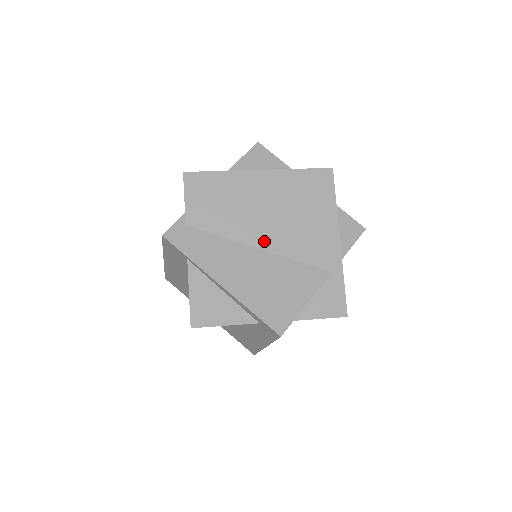
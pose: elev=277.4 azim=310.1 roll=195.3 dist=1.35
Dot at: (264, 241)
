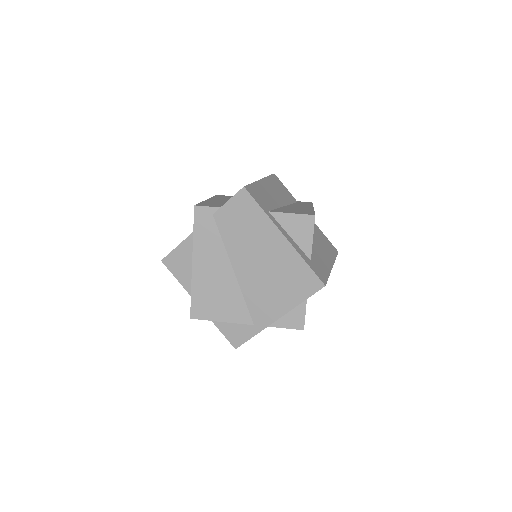
Dot at: (241, 271)
